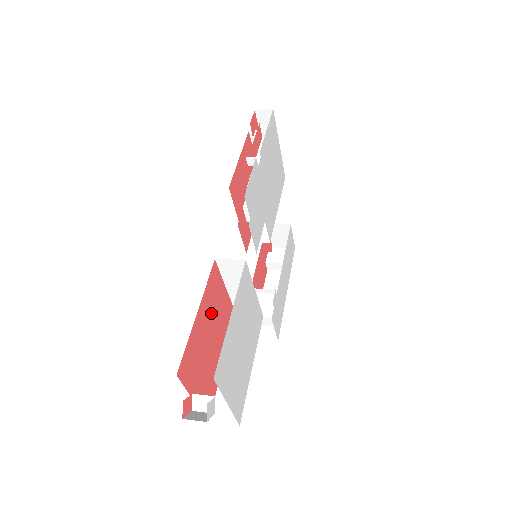
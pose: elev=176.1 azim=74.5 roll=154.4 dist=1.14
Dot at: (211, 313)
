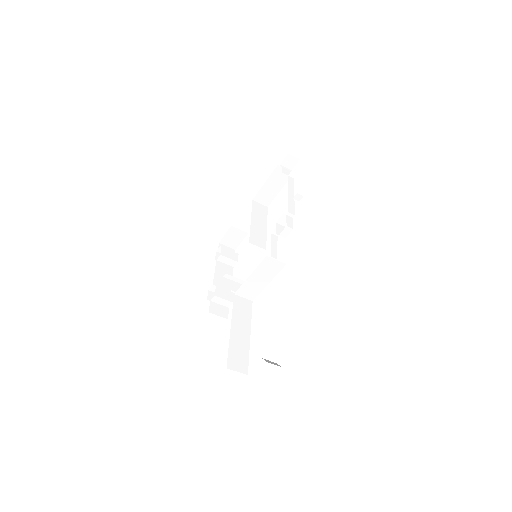
Dot at: occluded
